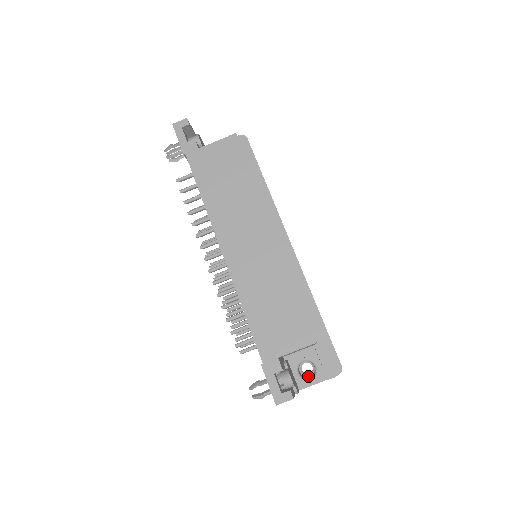
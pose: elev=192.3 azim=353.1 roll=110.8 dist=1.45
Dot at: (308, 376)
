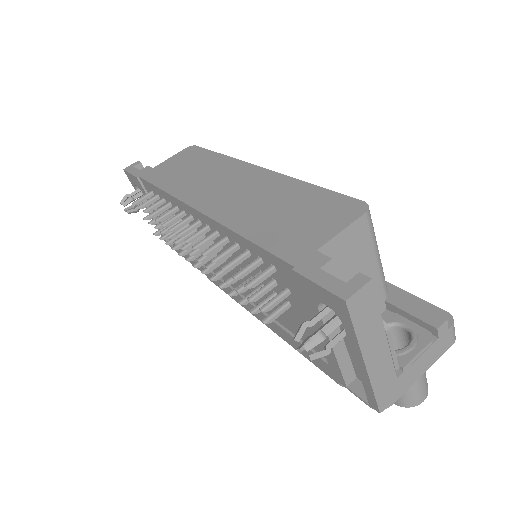
Dot at: occluded
